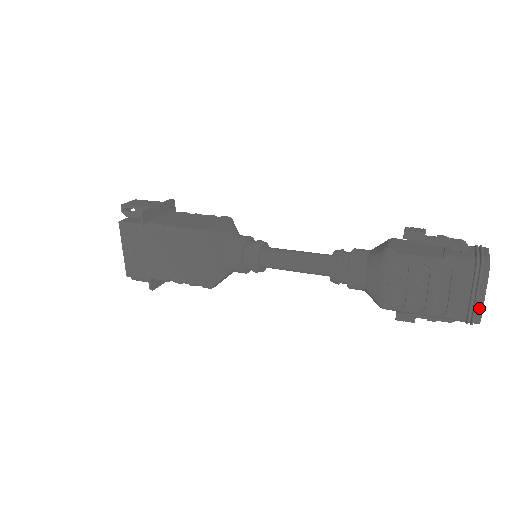
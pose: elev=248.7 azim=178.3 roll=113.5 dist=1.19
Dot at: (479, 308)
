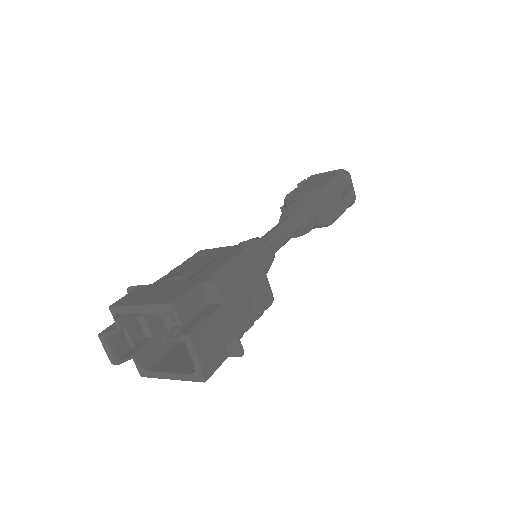
Dot at: occluded
